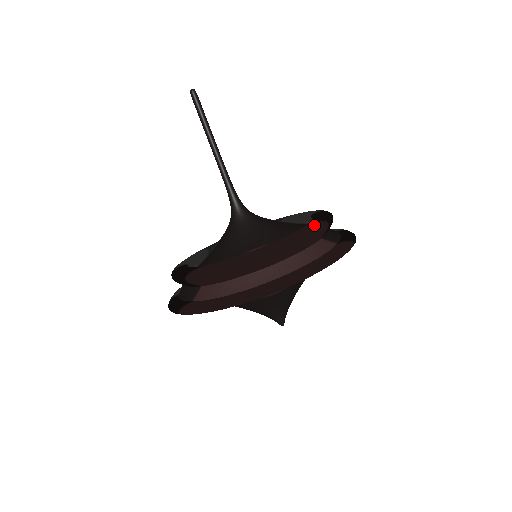
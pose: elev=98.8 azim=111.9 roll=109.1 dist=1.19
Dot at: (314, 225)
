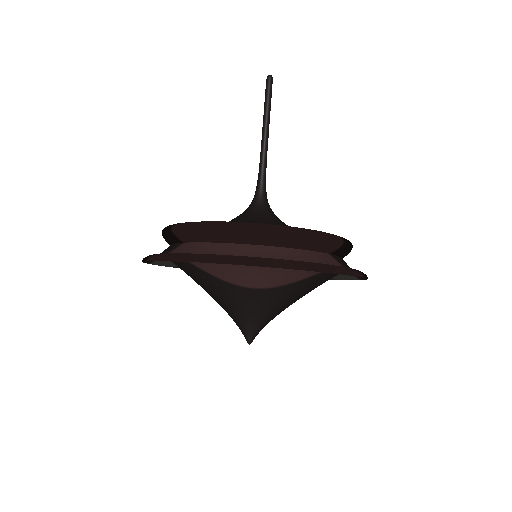
Dot at: occluded
